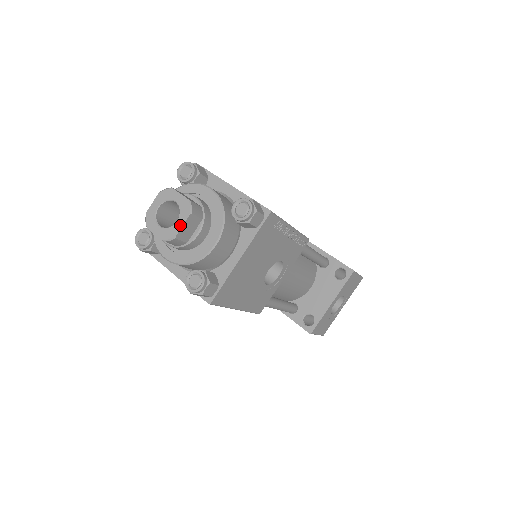
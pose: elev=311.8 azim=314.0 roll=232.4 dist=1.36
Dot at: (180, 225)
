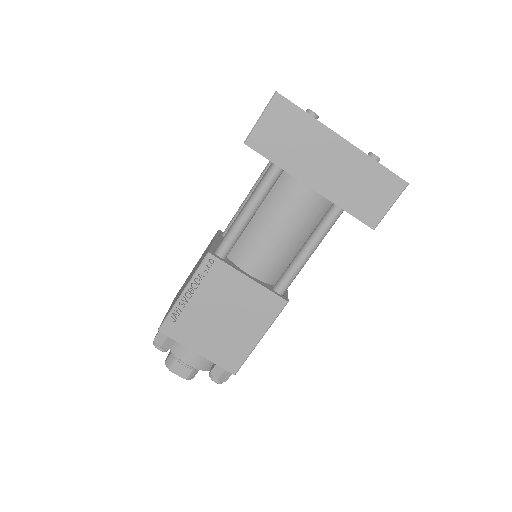
Dot at: occluded
